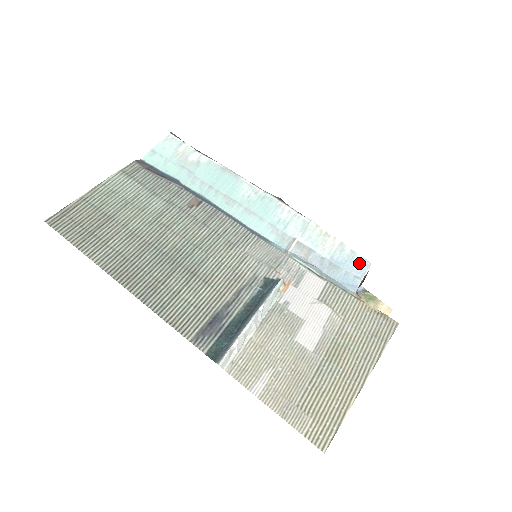
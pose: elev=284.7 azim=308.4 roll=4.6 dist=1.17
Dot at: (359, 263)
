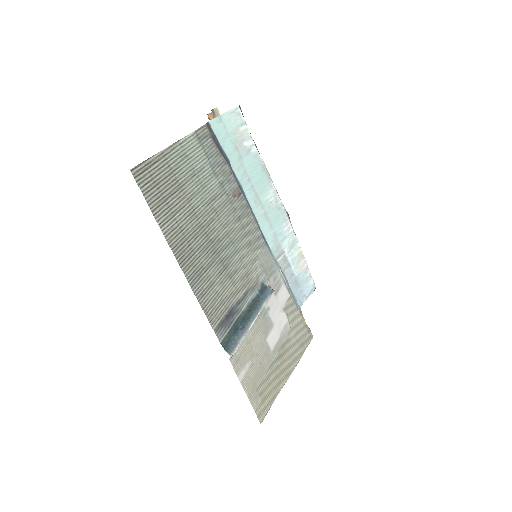
Dot at: (311, 286)
